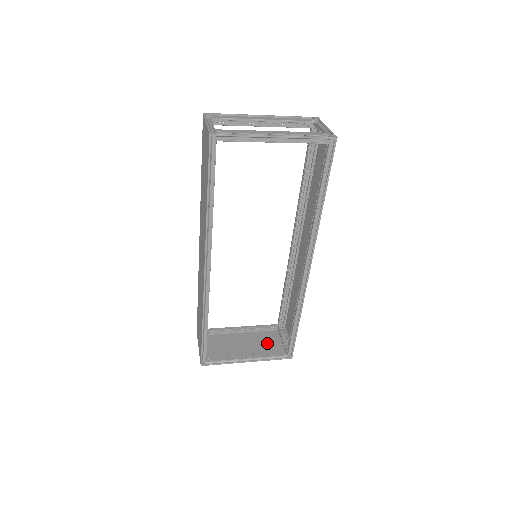
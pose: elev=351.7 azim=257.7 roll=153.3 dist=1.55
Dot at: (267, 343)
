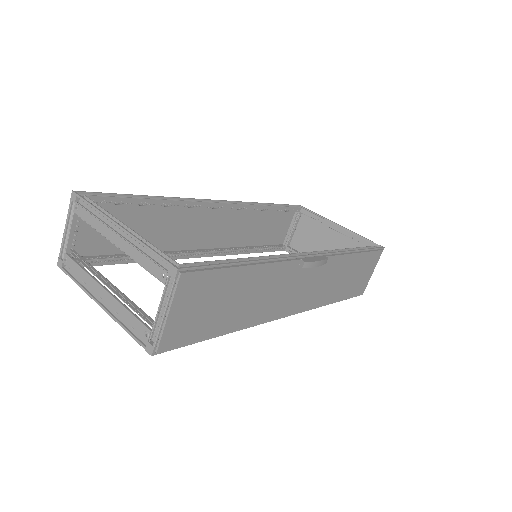
Dot at: occluded
